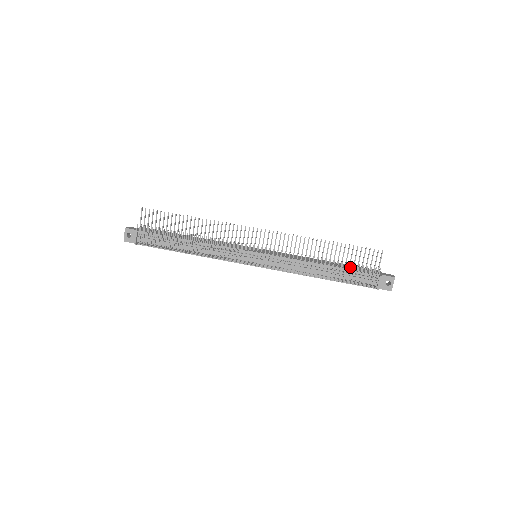
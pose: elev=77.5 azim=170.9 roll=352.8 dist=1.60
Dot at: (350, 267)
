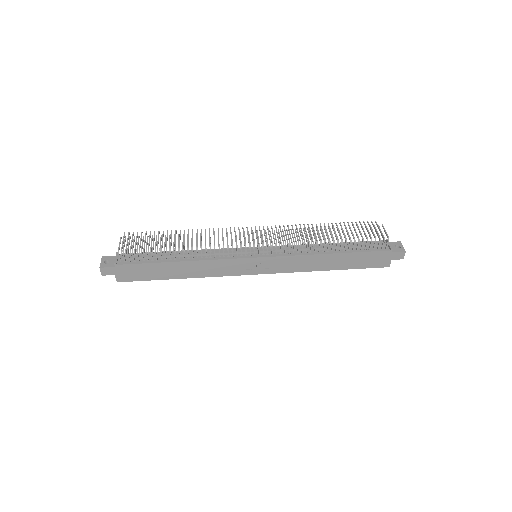
Dot at: (354, 228)
